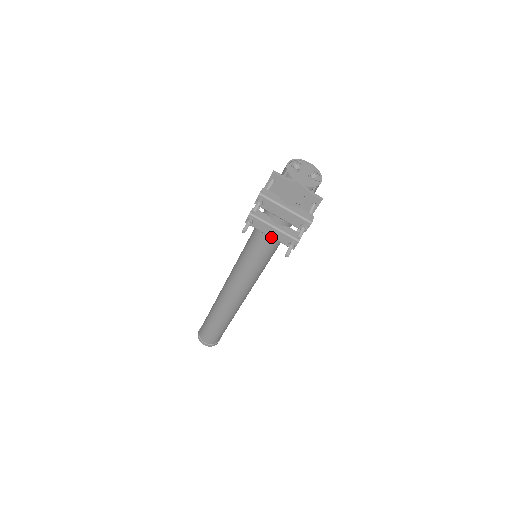
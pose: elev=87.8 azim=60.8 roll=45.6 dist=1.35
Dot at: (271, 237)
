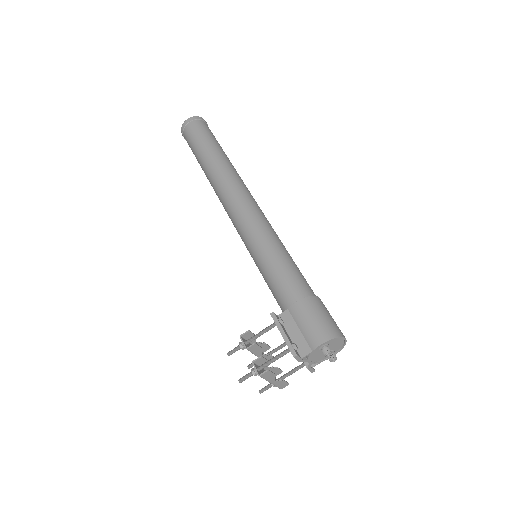
Dot at: occluded
